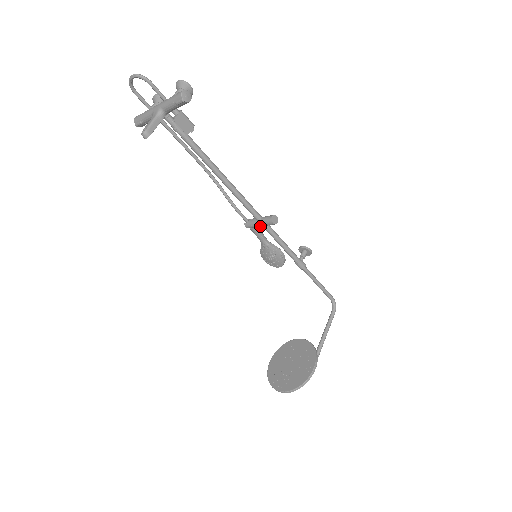
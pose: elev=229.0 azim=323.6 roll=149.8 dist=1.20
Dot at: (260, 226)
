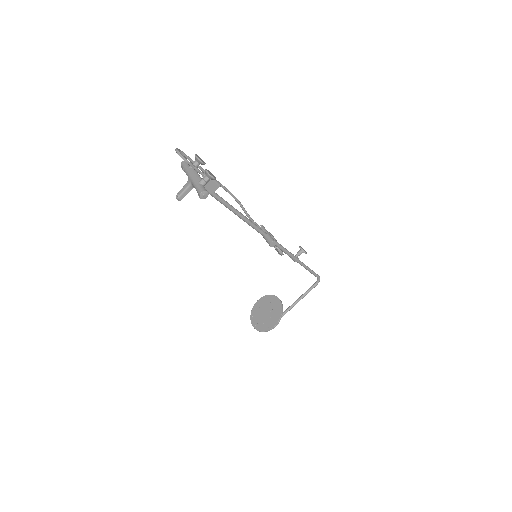
Dot at: occluded
